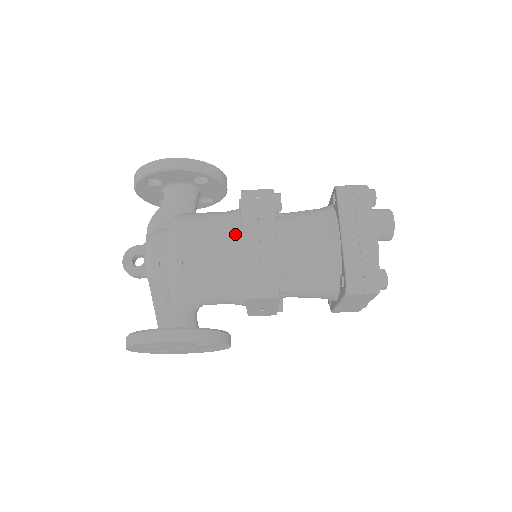
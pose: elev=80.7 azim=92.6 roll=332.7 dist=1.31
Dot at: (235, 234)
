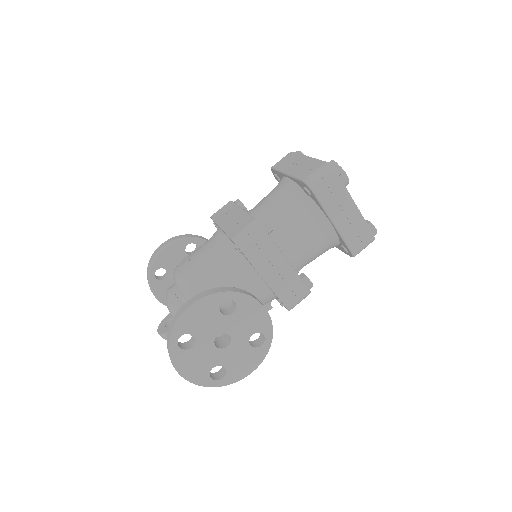
Dot at: (216, 233)
